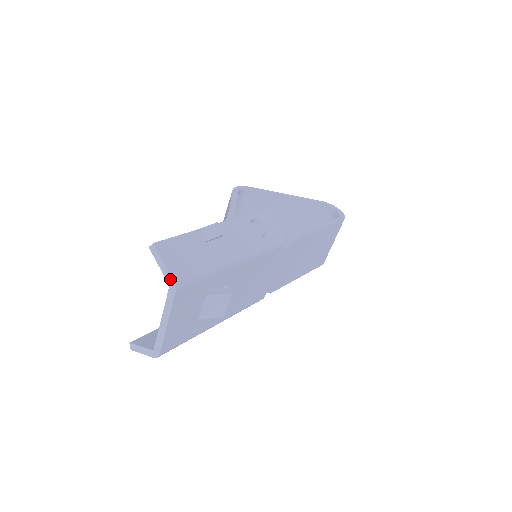
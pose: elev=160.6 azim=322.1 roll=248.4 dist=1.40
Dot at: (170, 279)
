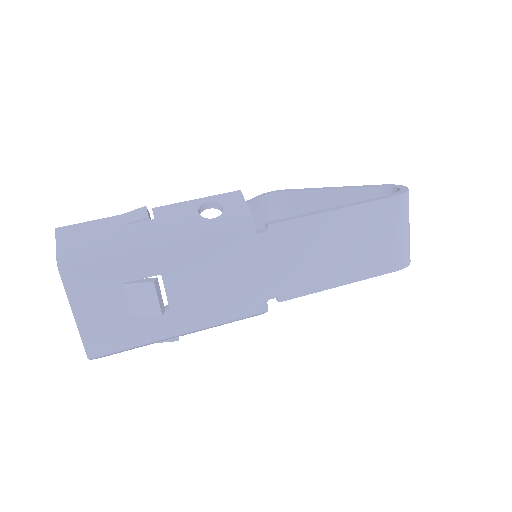
Dot at: (57, 259)
